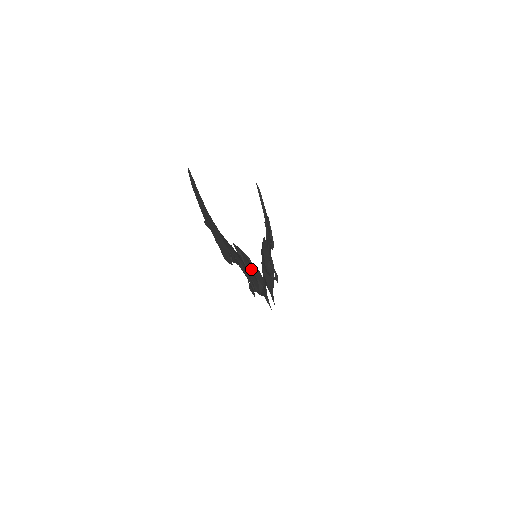
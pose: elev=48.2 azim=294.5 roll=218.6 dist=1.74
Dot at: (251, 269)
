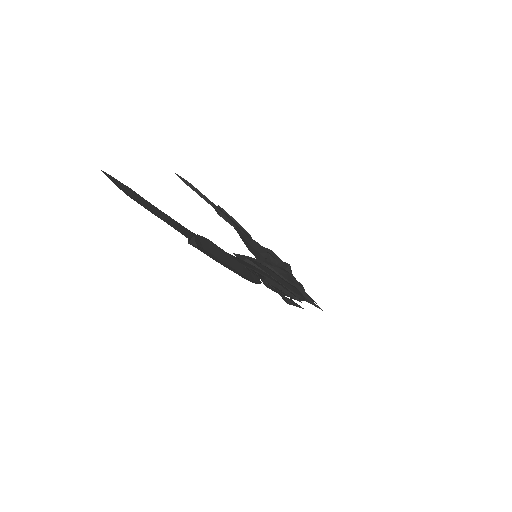
Dot at: (275, 274)
